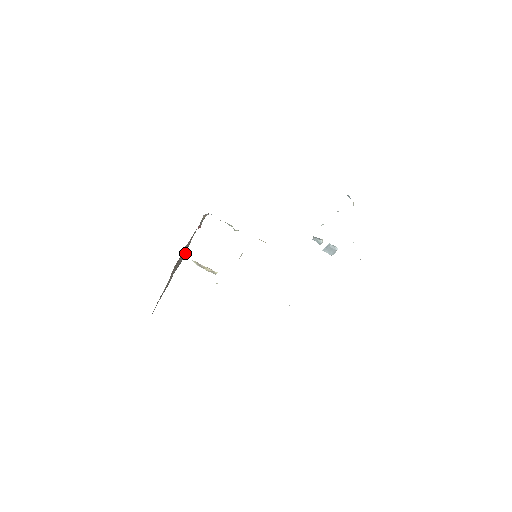
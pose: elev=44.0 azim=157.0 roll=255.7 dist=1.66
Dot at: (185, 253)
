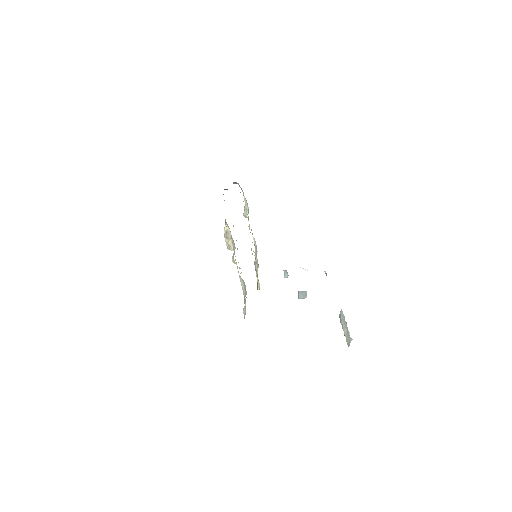
Dot at: occluded
